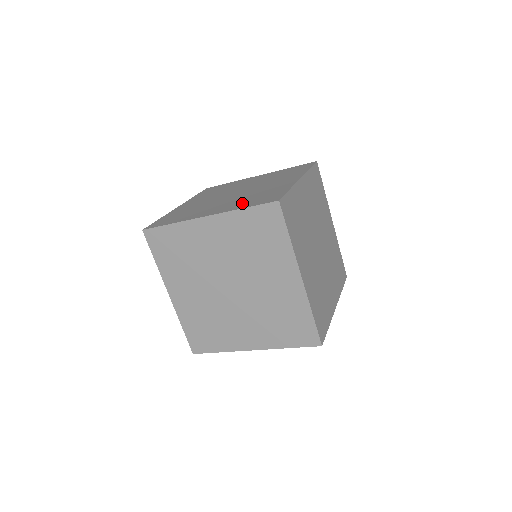
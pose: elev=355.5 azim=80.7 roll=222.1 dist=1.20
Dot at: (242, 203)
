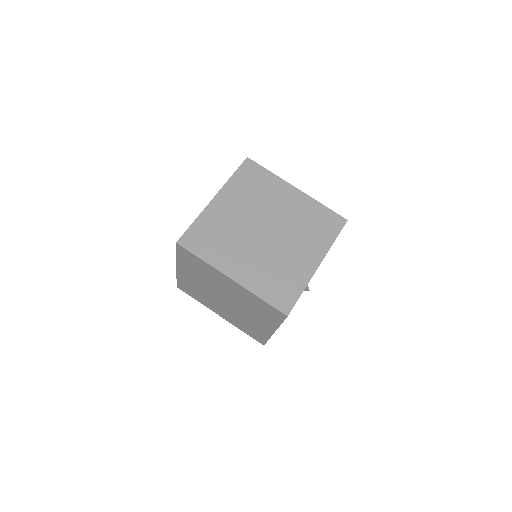
Dot at: occluded
